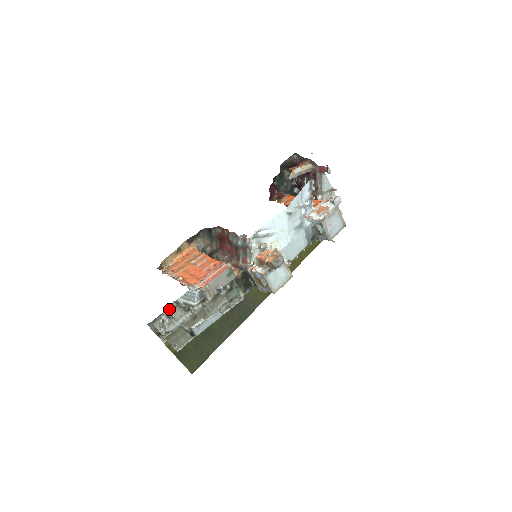
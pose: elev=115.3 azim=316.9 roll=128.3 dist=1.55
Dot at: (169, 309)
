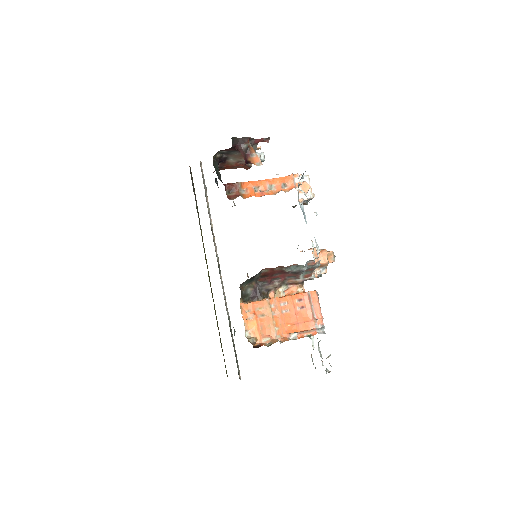
Dot at: occluded
